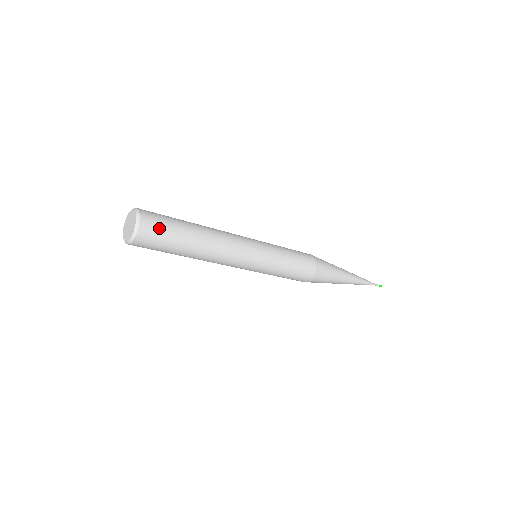
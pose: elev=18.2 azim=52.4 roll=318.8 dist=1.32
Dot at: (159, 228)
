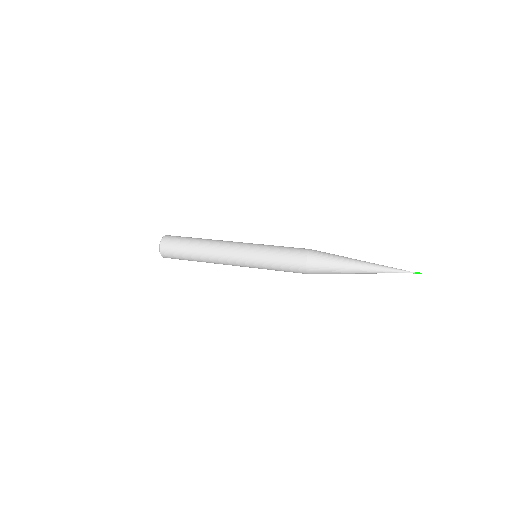
Dot at: (173, 257)
